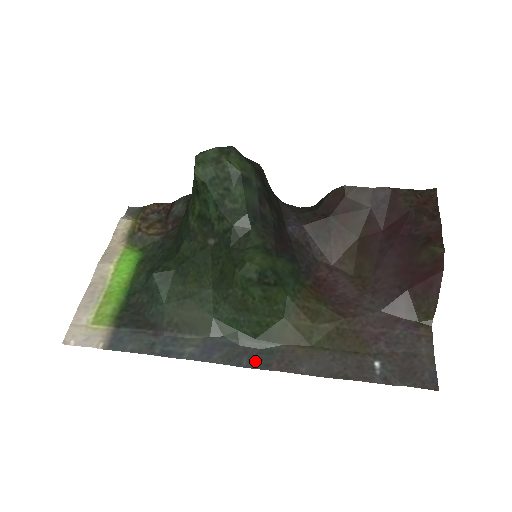
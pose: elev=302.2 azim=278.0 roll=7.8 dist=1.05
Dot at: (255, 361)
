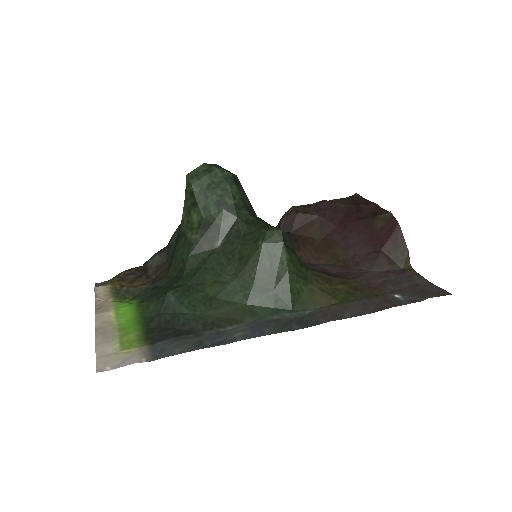
Dot at: (304, 323)
